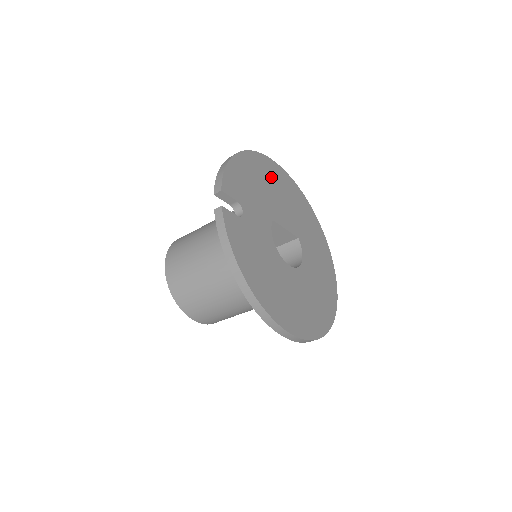
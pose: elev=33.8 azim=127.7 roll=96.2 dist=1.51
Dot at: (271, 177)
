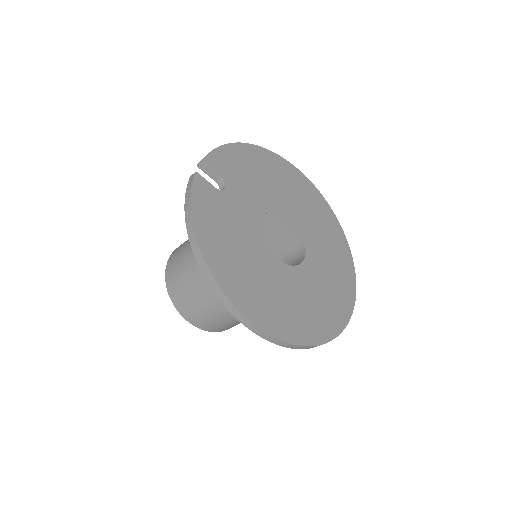
Dot at: (285, 178)
